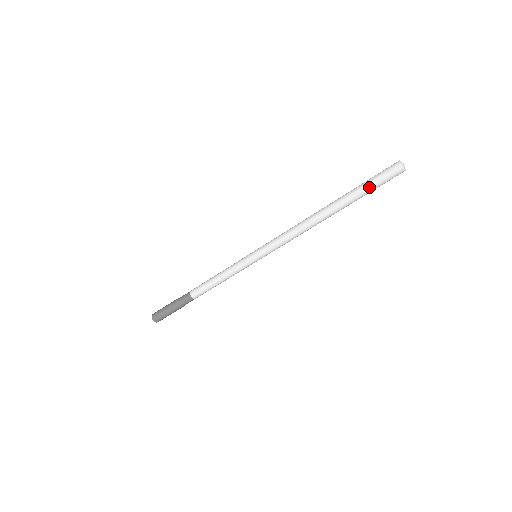
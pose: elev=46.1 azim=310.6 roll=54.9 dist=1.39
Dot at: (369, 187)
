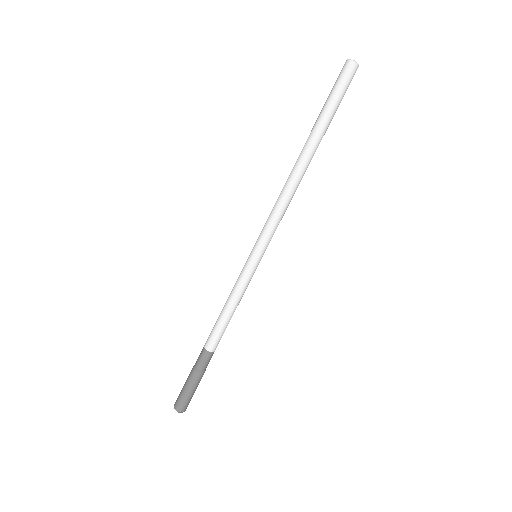
Dot at: (329, 101)
